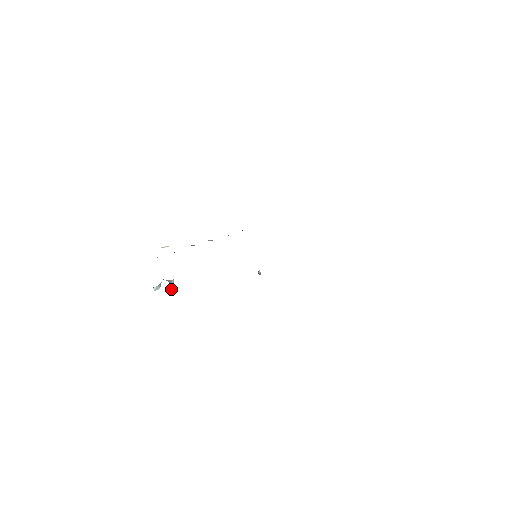
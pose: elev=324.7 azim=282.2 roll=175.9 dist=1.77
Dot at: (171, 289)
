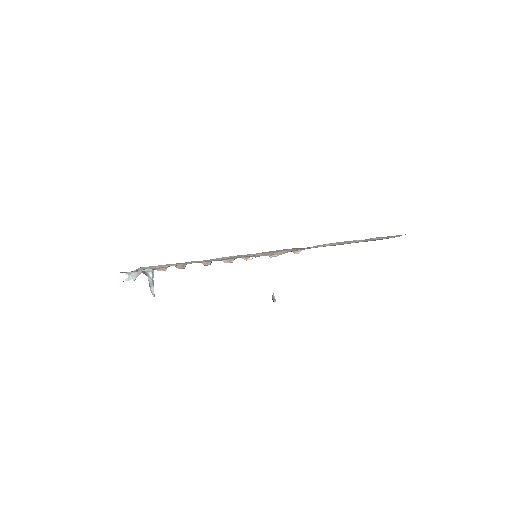
Dot at: (150, 288)
